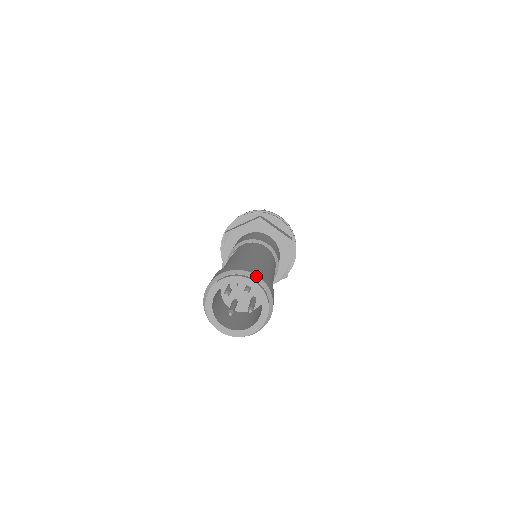
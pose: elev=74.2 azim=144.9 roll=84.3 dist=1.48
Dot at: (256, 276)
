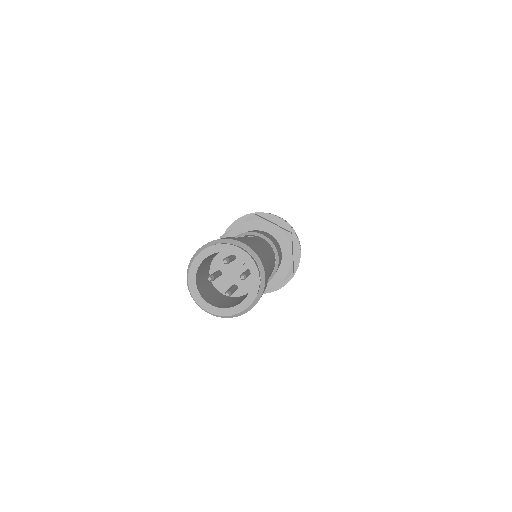
Dot at: (264, 275)
